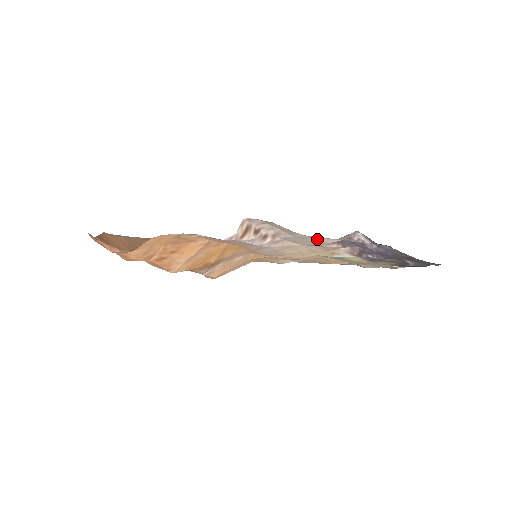
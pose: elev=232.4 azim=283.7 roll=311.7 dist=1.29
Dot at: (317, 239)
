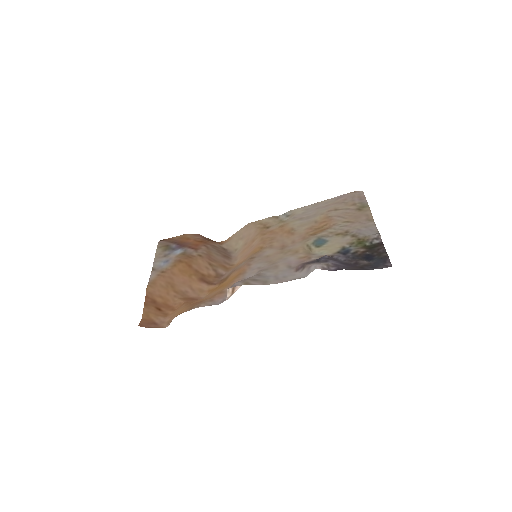
Dot at: (286, 278)
